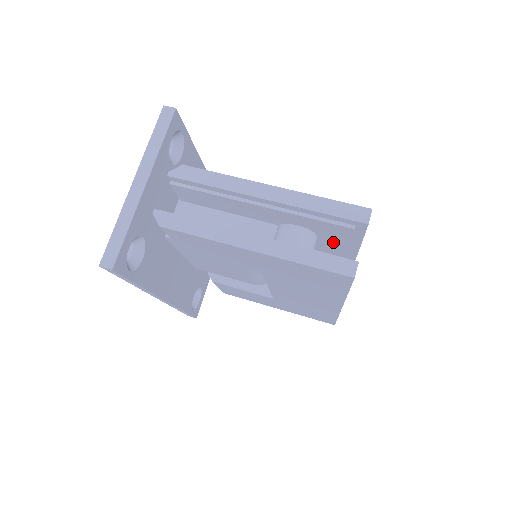
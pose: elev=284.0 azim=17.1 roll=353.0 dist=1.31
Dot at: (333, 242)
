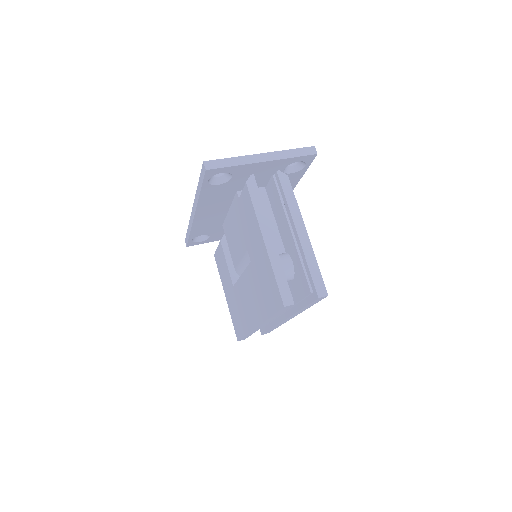
Dot at: (295, 291)
